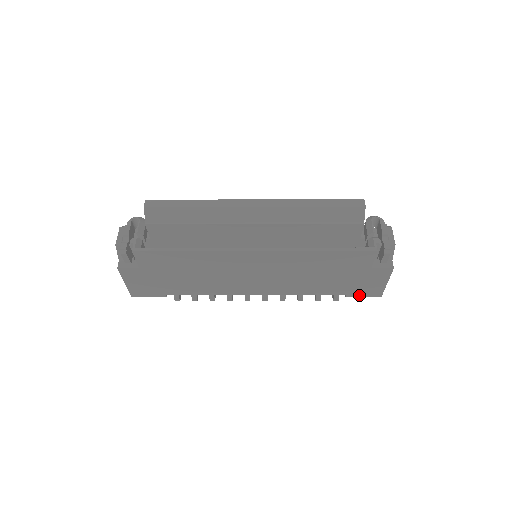
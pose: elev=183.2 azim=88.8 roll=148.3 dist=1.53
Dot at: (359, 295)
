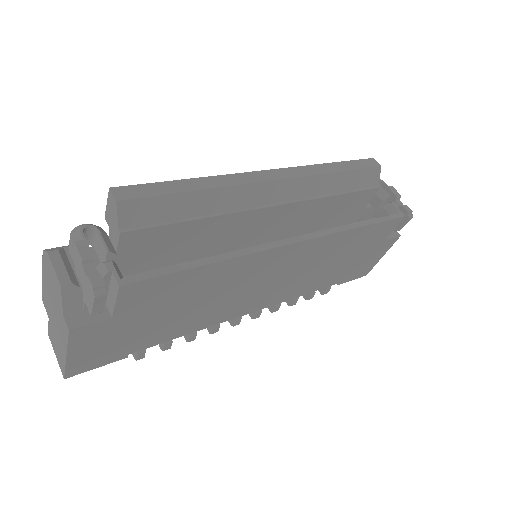
Dot at: (350, 279)
